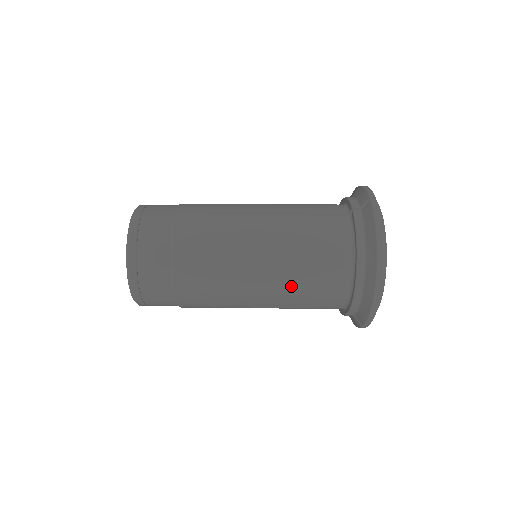
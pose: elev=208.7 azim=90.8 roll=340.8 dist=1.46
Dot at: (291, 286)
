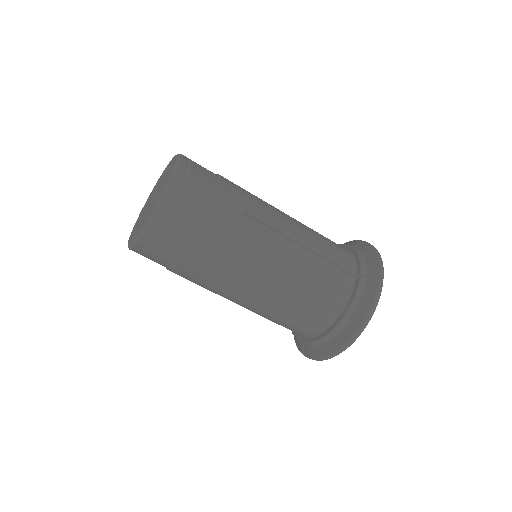
Dot at: (276, 310)
